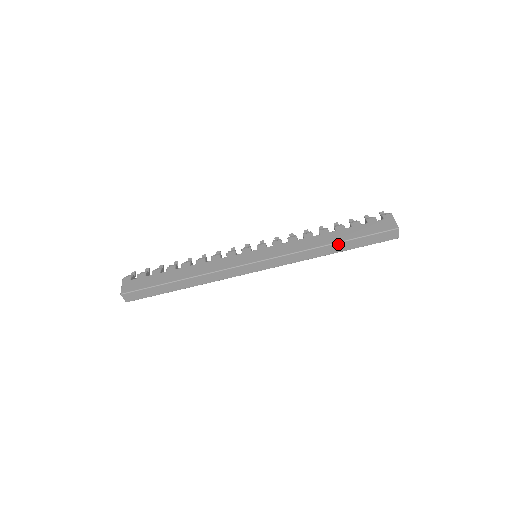
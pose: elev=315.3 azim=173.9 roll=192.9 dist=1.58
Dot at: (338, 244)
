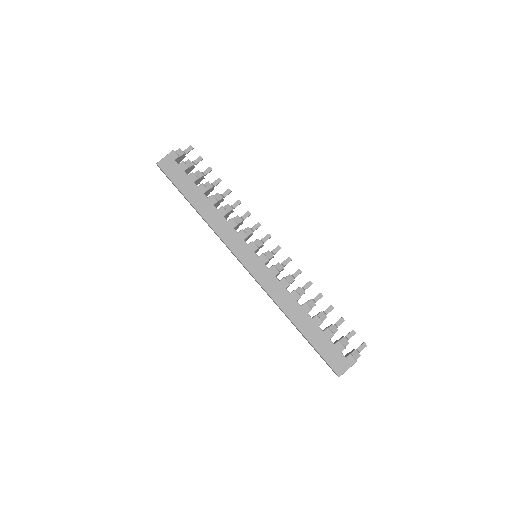
Dot at: (298, 329)
